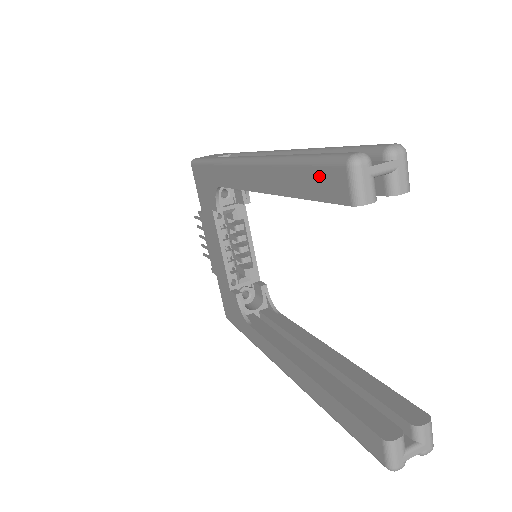
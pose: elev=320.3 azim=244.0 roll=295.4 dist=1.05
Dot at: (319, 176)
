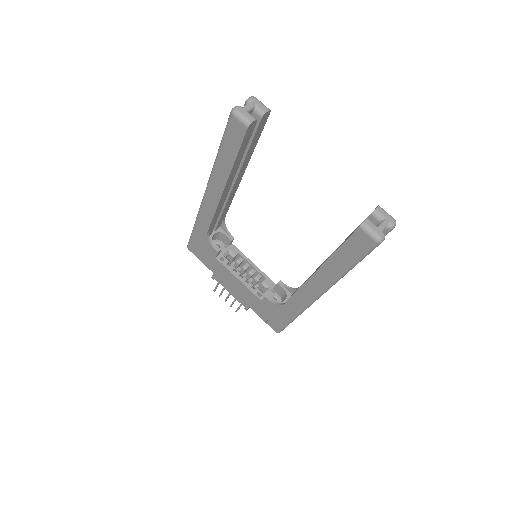
Dot at: (230, 137)
